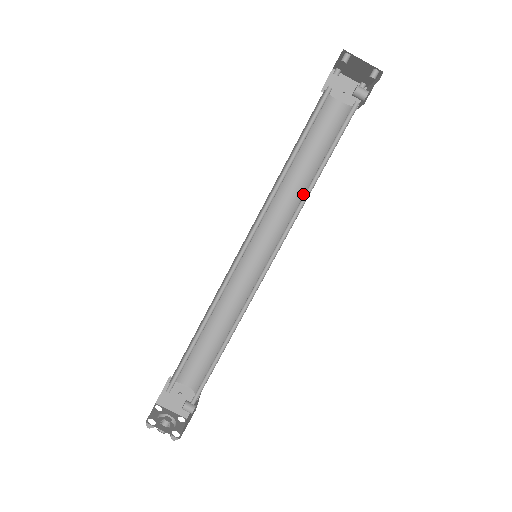
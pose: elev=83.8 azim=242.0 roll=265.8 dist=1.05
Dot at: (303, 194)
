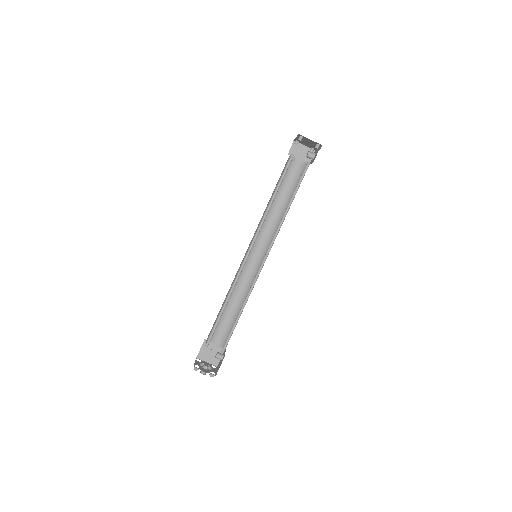
Dot at: (282, 216)
